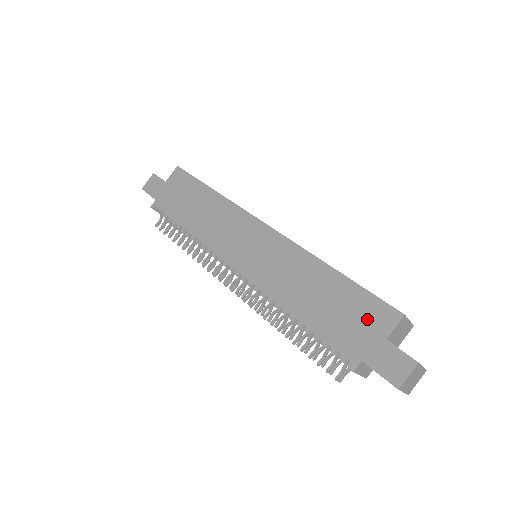
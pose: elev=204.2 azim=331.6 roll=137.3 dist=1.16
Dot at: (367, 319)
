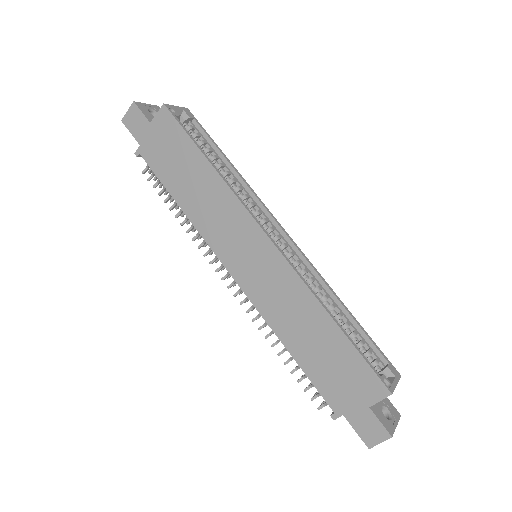
Dot at: (356, 383)
